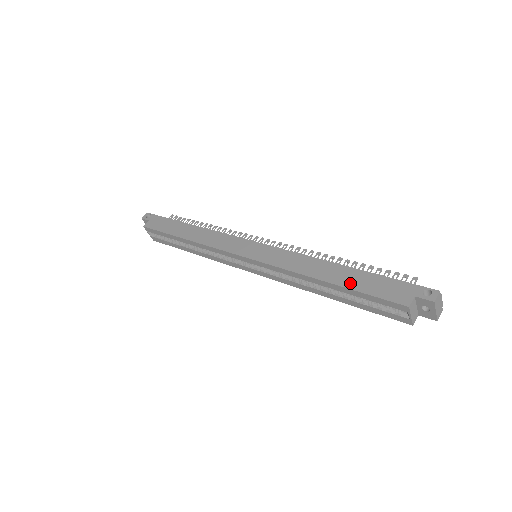
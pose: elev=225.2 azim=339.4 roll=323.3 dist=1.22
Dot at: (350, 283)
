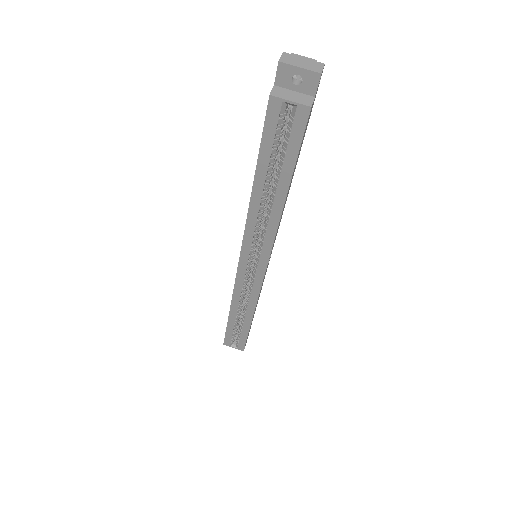
Dot at: (258, 159)
